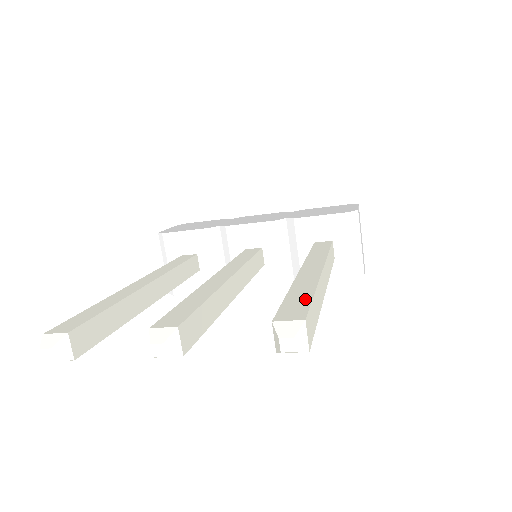
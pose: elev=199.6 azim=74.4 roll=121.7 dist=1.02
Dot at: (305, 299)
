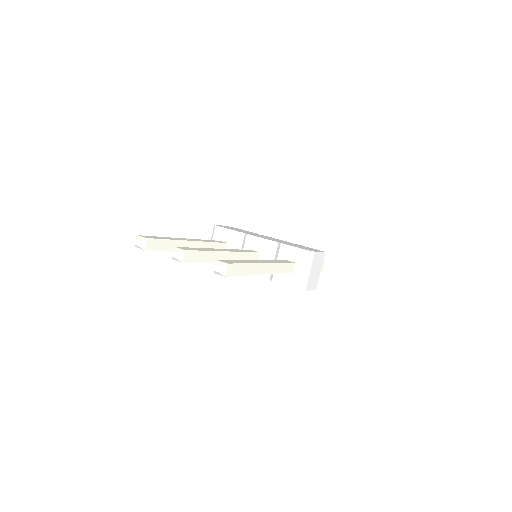
Dot at: (239, 262)
